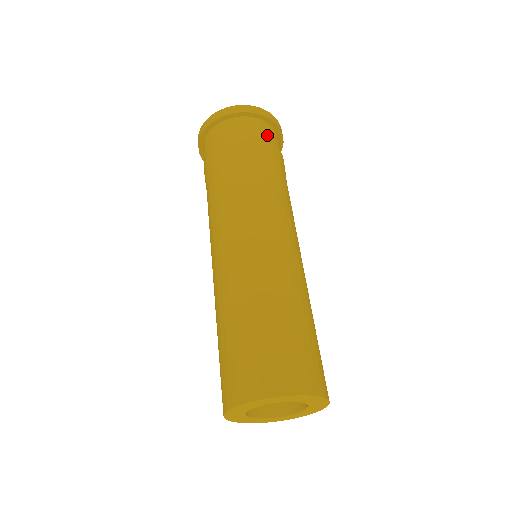
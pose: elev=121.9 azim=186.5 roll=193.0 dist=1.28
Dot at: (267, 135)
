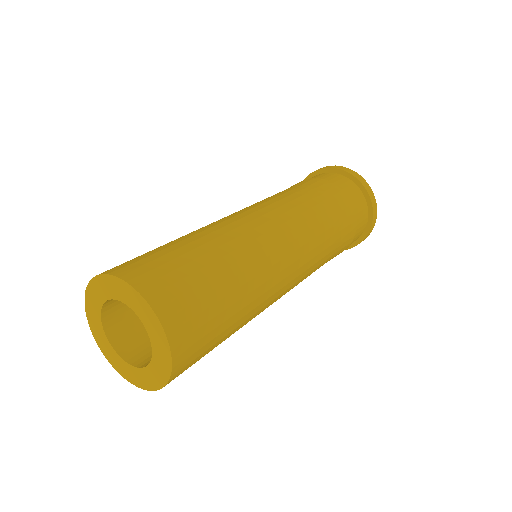
Dot at: (360, 226)
